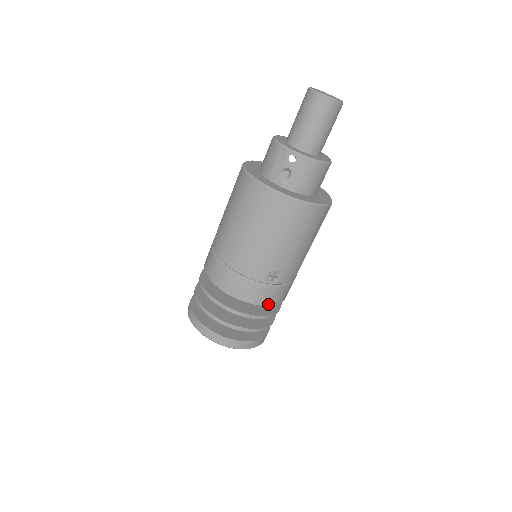
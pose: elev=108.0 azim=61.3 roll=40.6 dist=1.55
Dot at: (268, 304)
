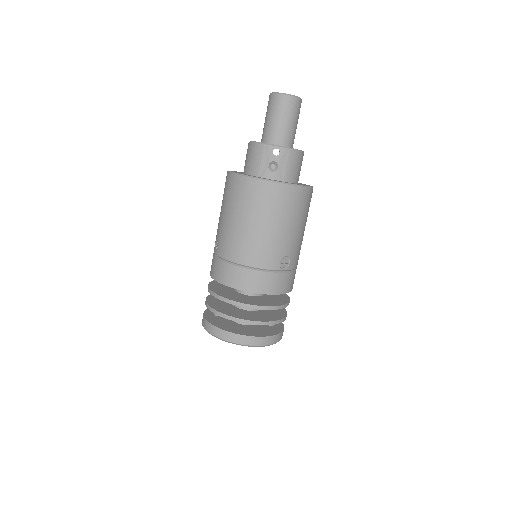
Dot at: (284, 292)
